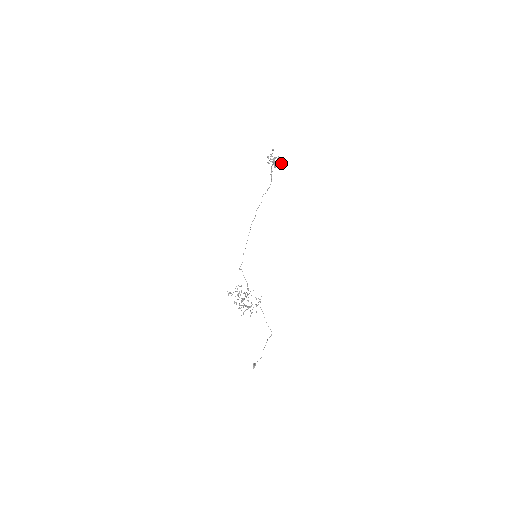
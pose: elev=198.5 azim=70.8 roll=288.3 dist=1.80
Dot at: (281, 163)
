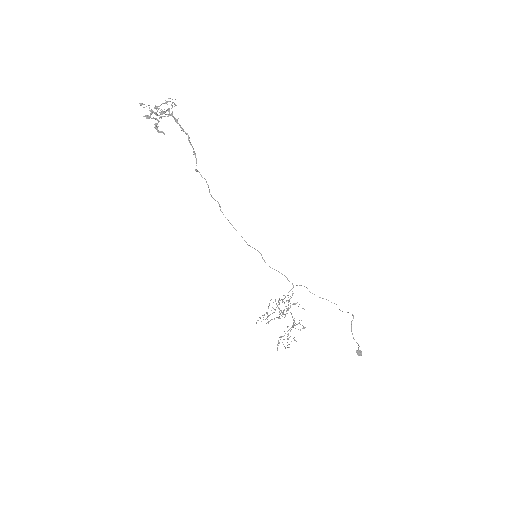
Dot at: occluded
